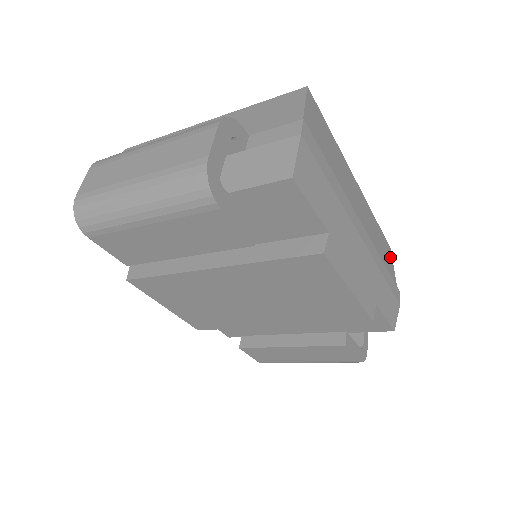
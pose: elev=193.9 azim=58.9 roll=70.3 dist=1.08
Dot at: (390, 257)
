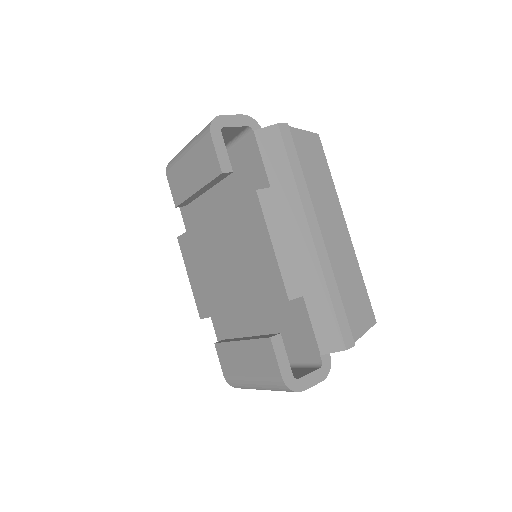
Dot at: (366, 320)
